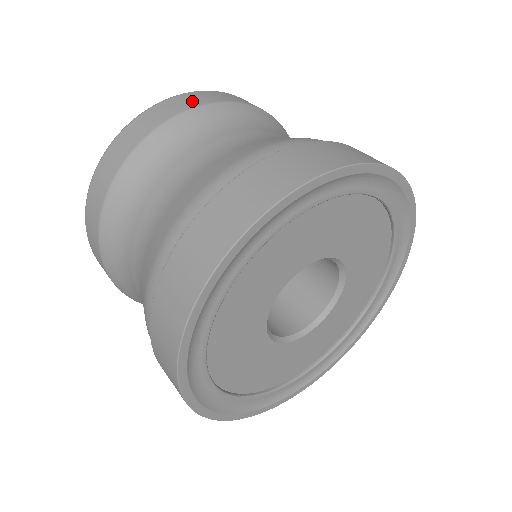
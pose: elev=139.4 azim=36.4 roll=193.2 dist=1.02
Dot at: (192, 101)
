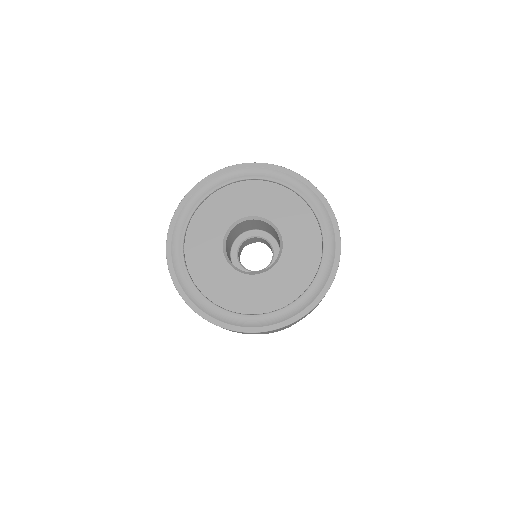
Dot at: occluded
